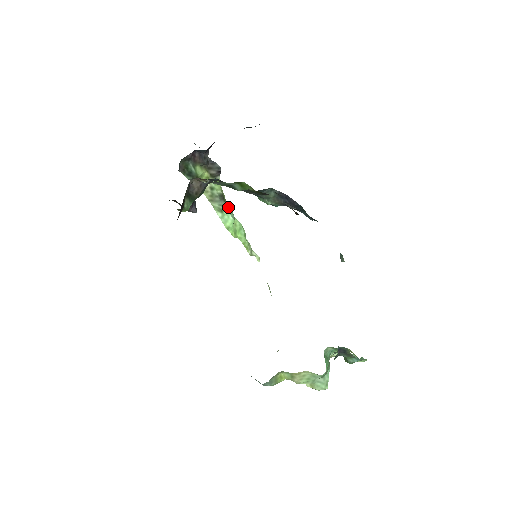
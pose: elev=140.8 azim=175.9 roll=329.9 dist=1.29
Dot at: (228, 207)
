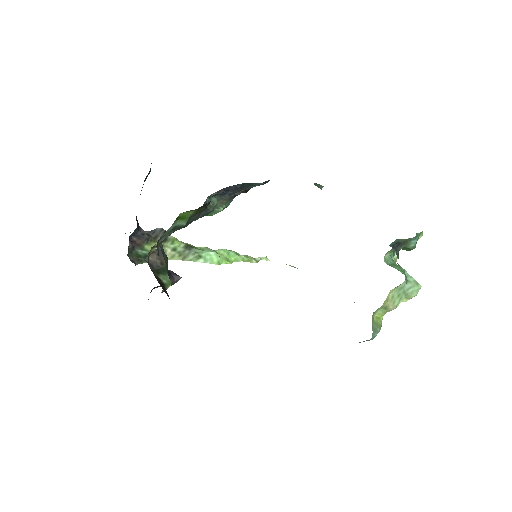
Dot at: (201, 249)
